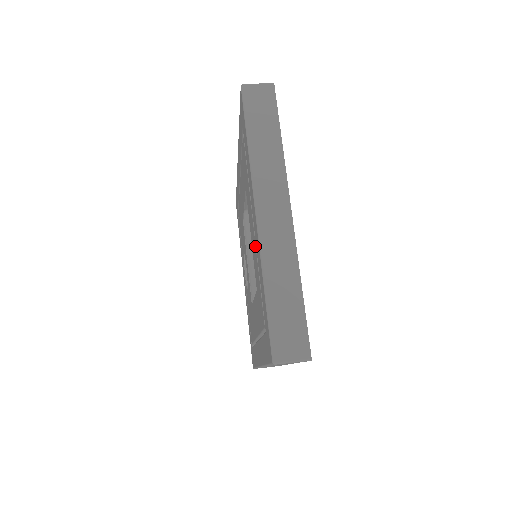
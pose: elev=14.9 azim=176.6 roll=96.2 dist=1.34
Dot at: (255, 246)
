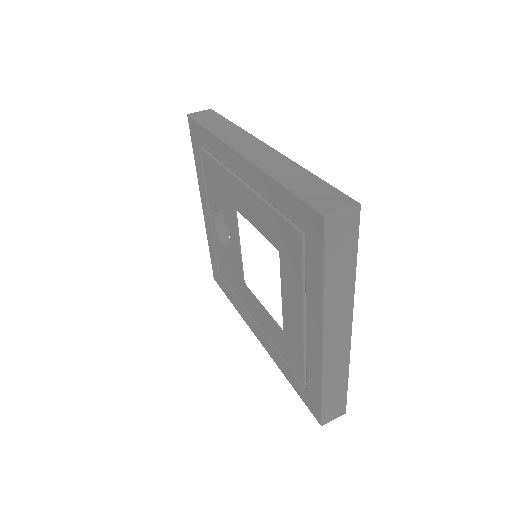
Dot at: (302, 334)
